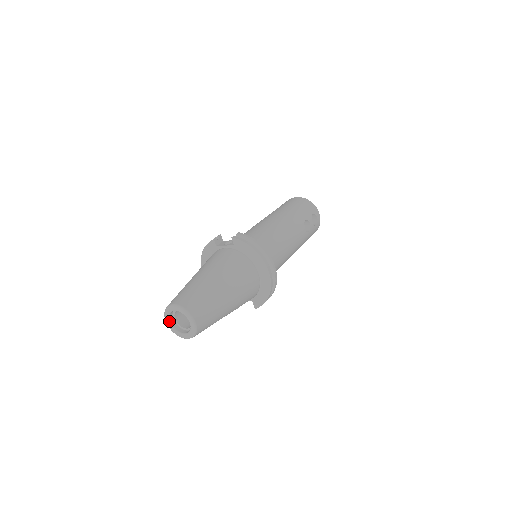
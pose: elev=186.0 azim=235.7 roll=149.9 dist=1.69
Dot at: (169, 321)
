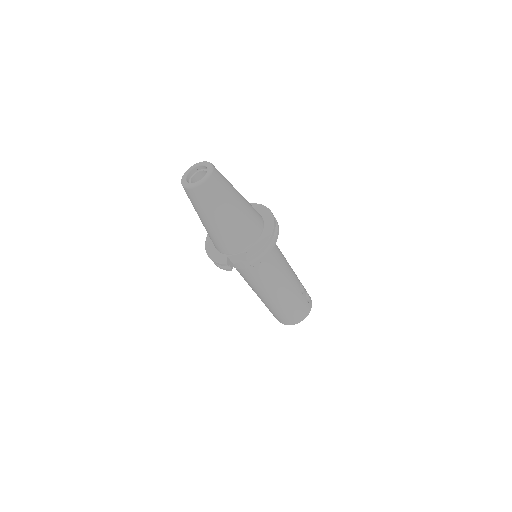
Dot at: (186, 177)
